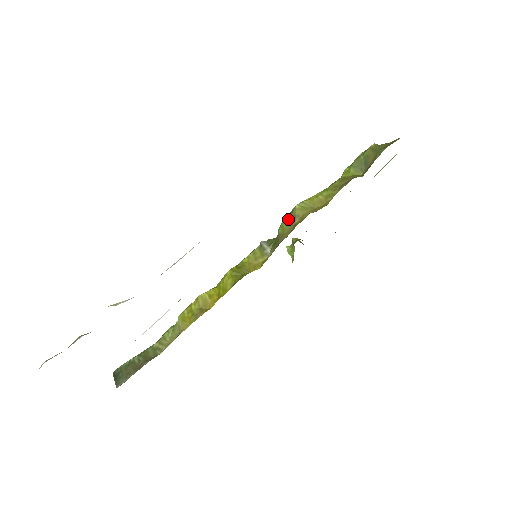
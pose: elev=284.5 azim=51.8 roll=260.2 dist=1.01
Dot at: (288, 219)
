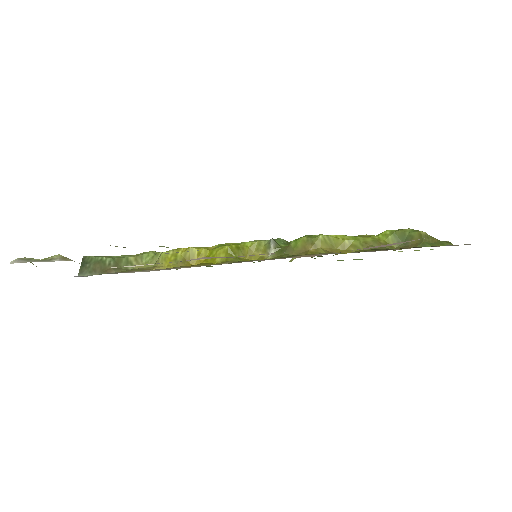
Dot at: (306, 241)
